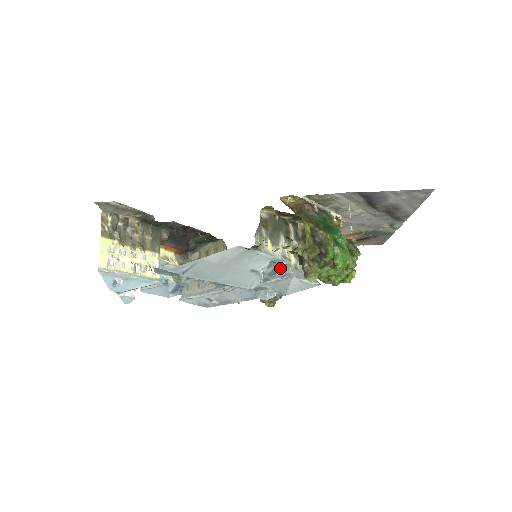
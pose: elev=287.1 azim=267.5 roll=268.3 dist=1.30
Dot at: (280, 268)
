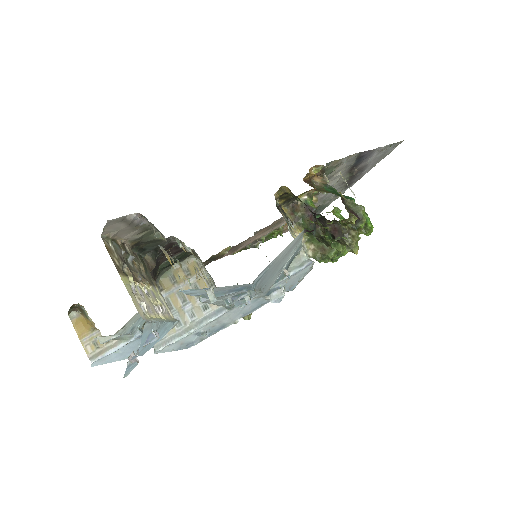
Dot at: (293, 258)
